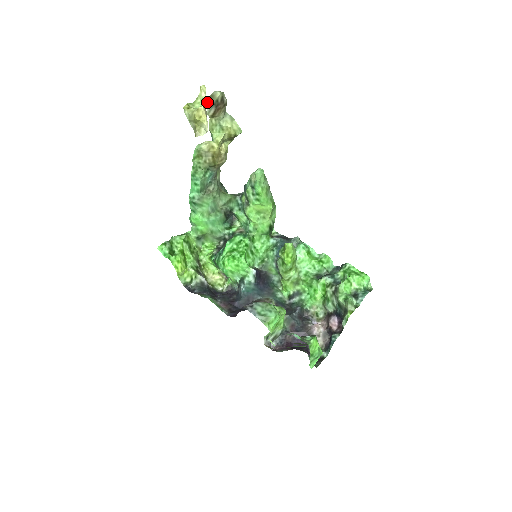
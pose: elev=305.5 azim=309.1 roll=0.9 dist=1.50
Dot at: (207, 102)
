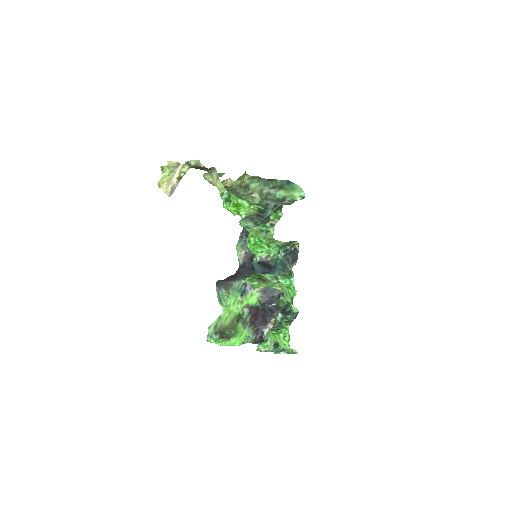
Dot at: occluded
